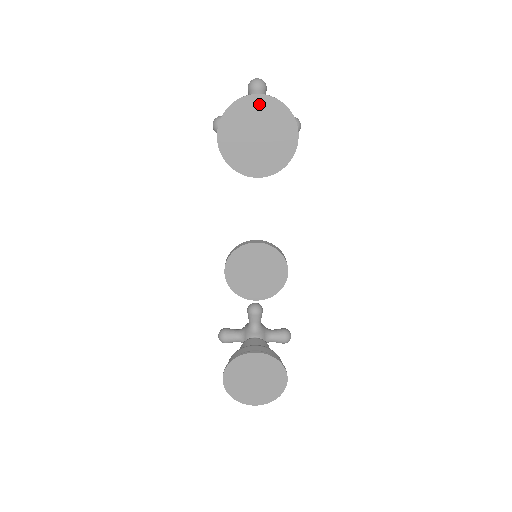
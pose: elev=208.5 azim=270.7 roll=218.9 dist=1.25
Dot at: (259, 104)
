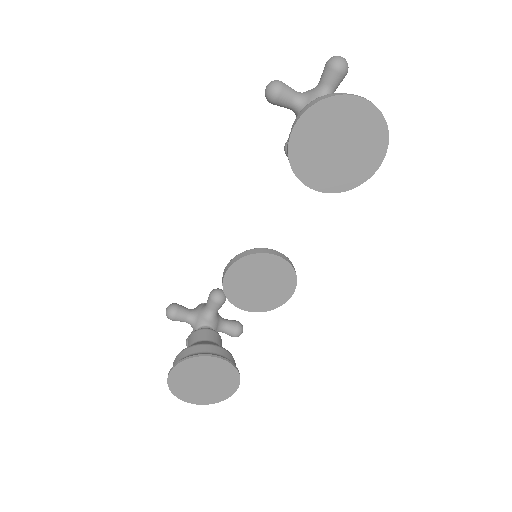
Dot at: (360, 111)
